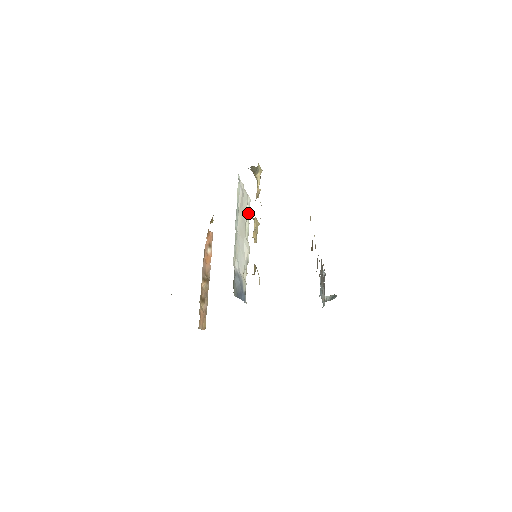
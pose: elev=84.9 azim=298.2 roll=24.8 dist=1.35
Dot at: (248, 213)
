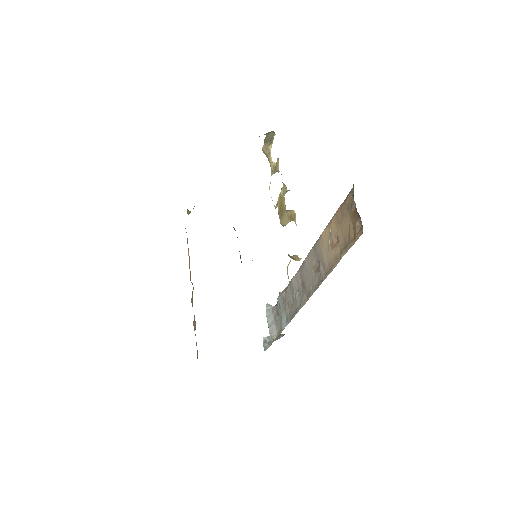
Dot at: occluded
